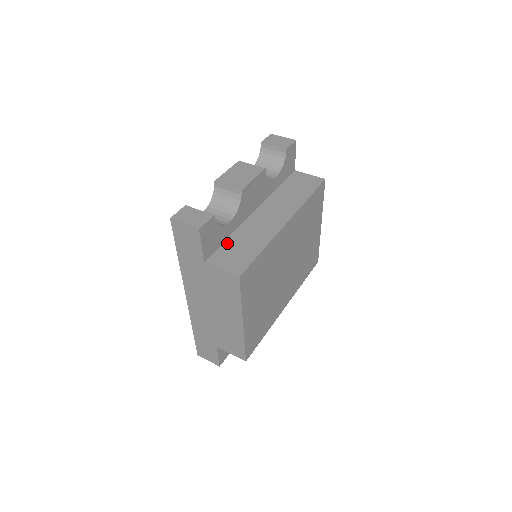
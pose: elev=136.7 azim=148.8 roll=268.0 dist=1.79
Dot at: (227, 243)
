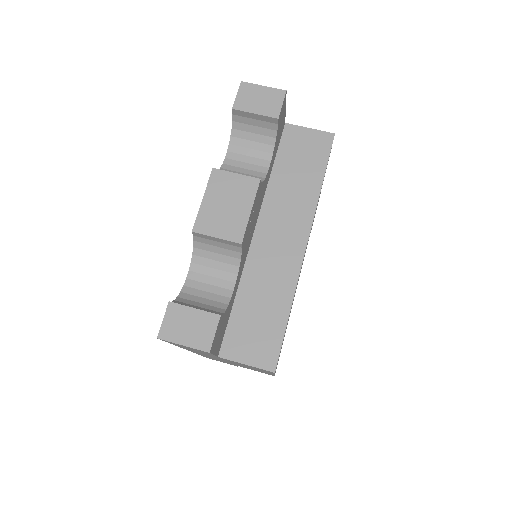
Dot at: (237, 311)
